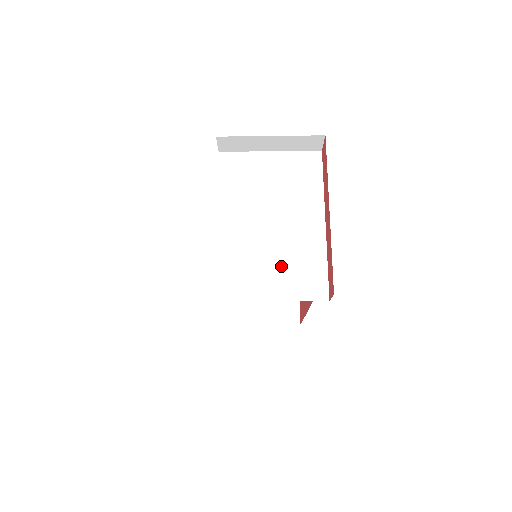
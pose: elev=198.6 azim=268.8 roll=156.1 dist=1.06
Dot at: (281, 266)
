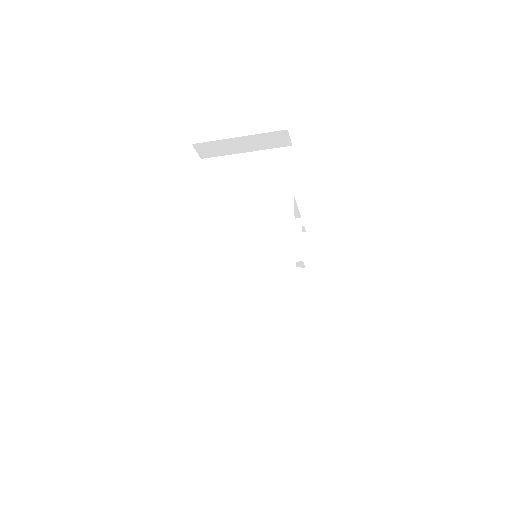
Dot at: (252, 252)
